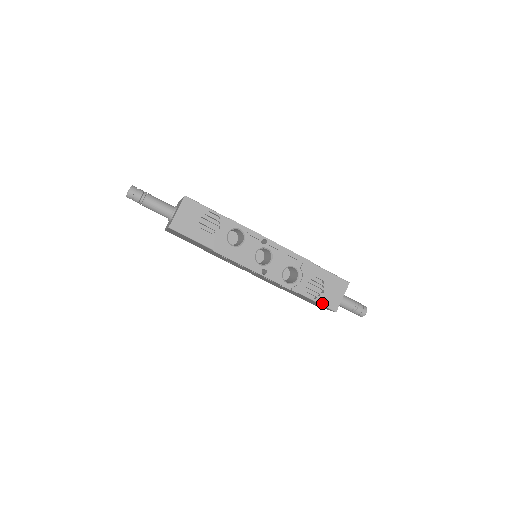
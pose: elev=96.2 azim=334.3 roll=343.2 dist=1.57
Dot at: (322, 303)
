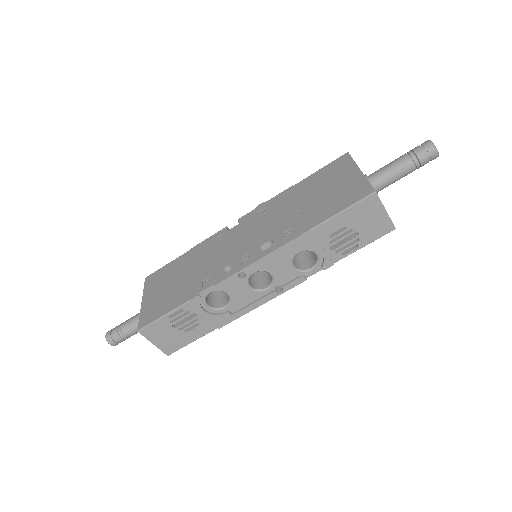
Dot at: (370, 241)
